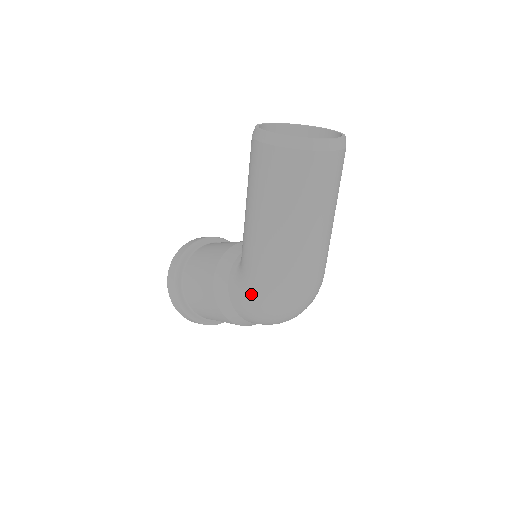
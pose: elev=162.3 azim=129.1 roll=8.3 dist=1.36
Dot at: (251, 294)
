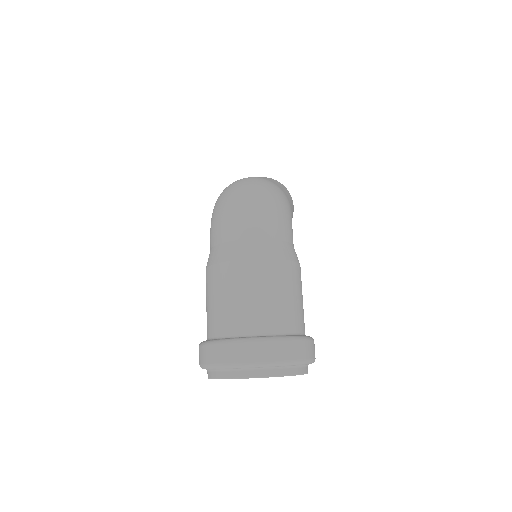
Dot at: occluded
